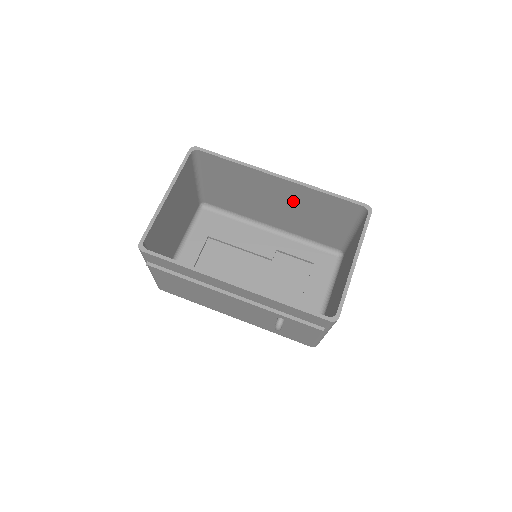
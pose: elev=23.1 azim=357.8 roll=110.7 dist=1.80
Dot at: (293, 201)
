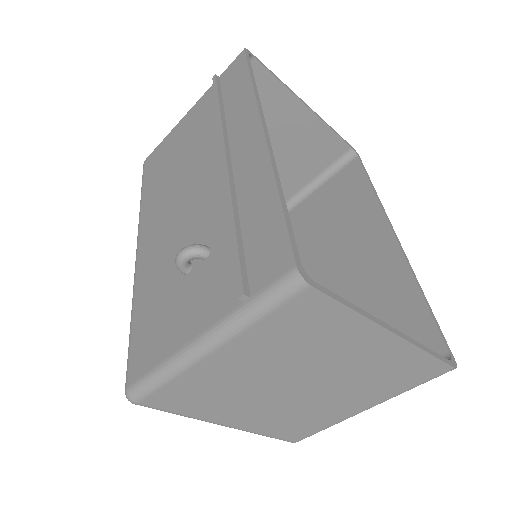
Dot at: (360, 284)
